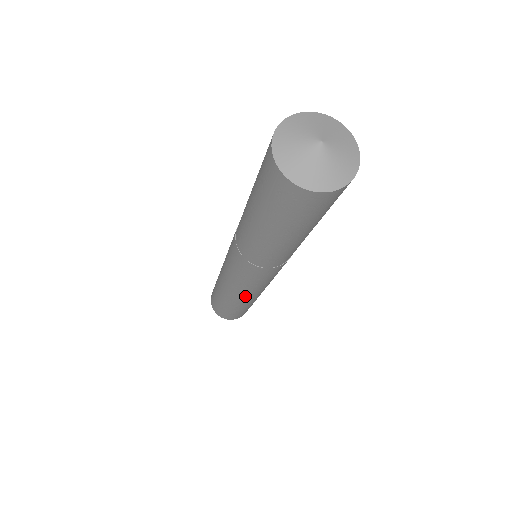
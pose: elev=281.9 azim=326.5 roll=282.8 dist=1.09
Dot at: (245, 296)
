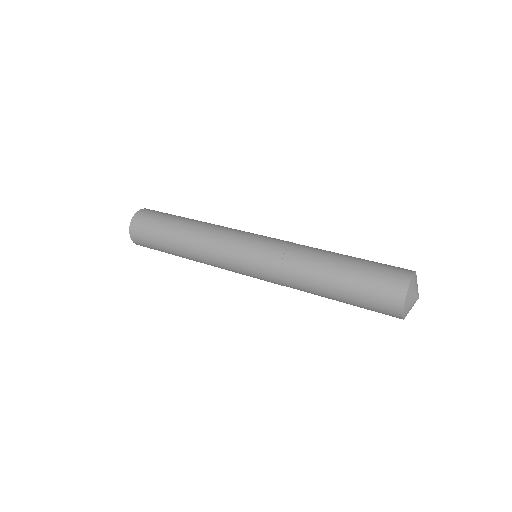
Dot at: (208, 260)
